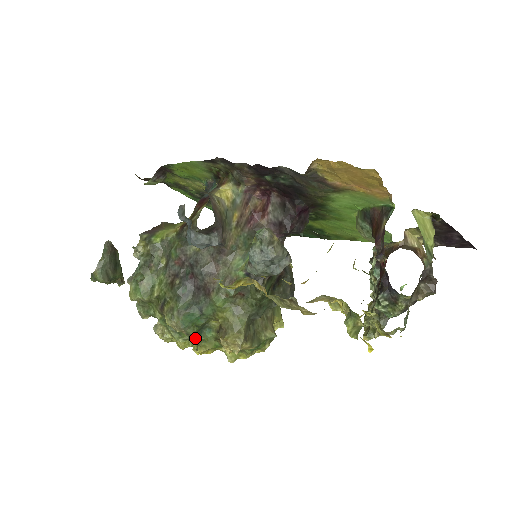
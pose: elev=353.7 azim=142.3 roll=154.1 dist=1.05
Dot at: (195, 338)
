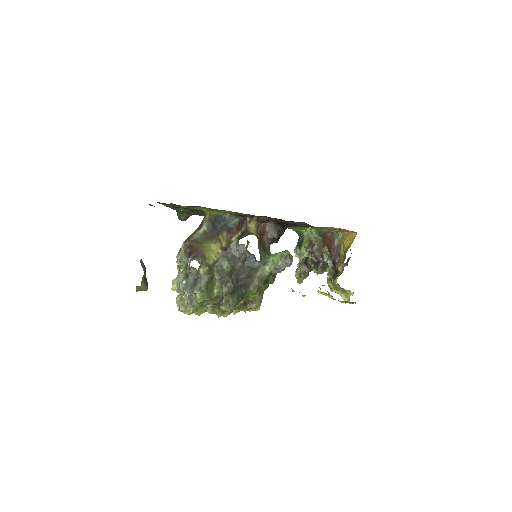
Dot at: occluded
